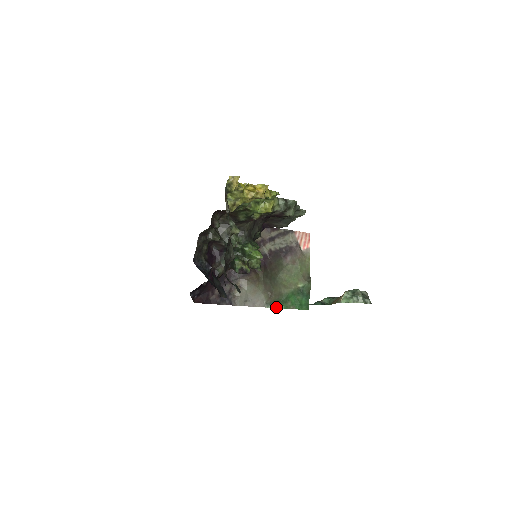
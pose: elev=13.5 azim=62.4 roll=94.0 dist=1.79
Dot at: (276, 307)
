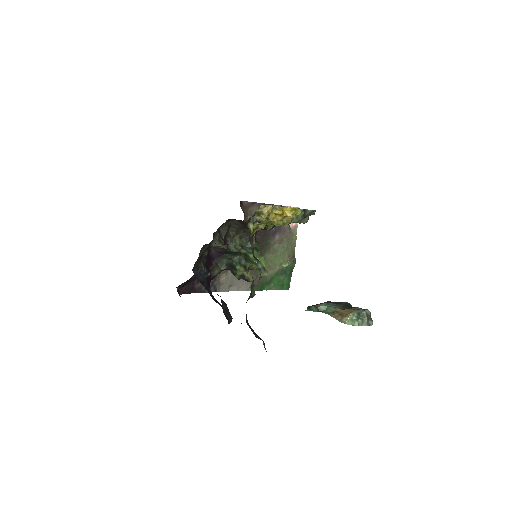
Dot at: (259, 290)
